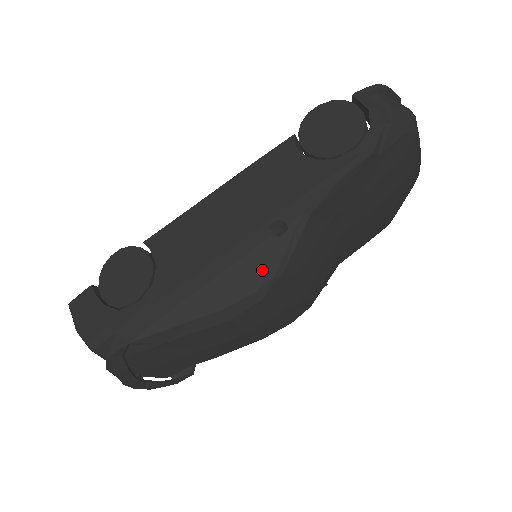
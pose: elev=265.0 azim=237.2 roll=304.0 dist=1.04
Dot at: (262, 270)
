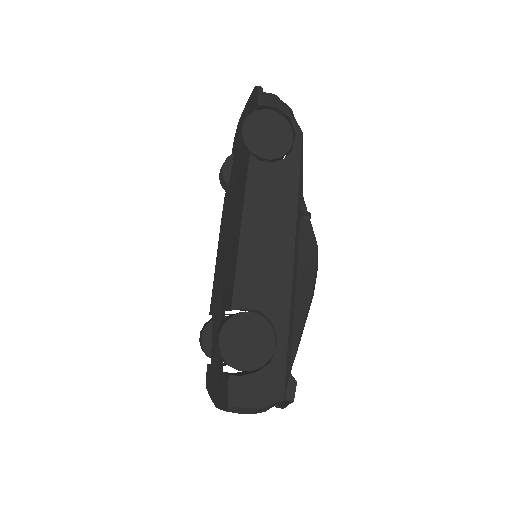
Dot at: (311, 249)
